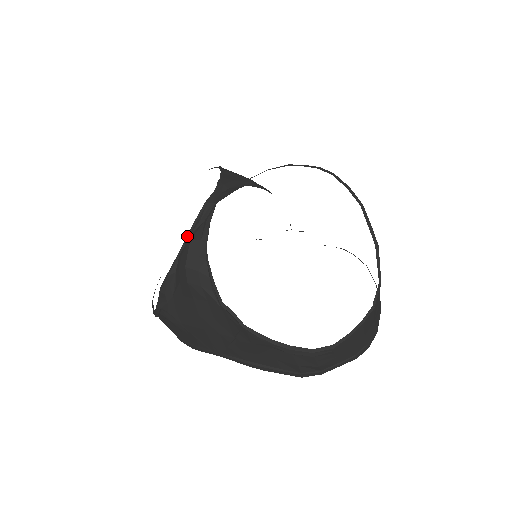
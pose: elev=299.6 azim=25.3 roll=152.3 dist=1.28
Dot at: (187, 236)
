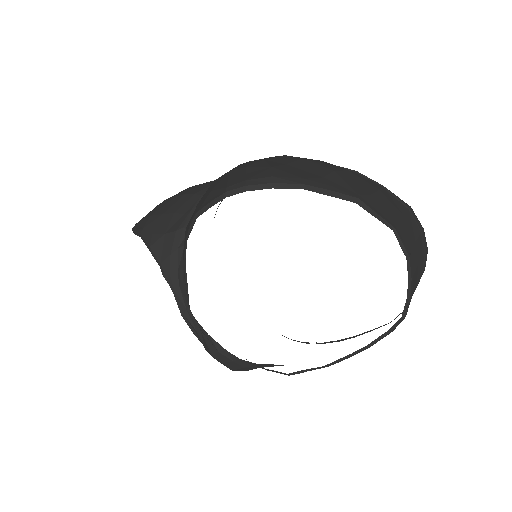
Dot at: occluded
